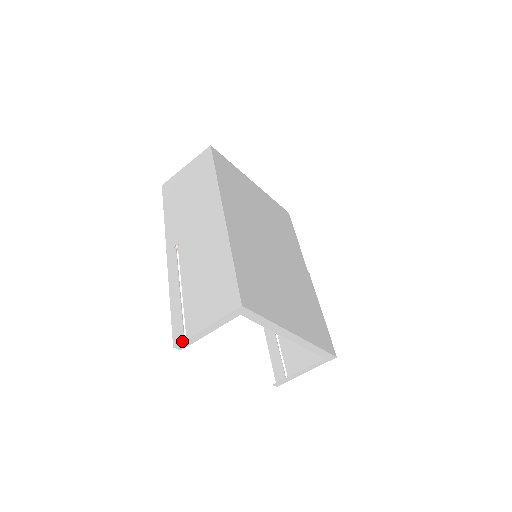
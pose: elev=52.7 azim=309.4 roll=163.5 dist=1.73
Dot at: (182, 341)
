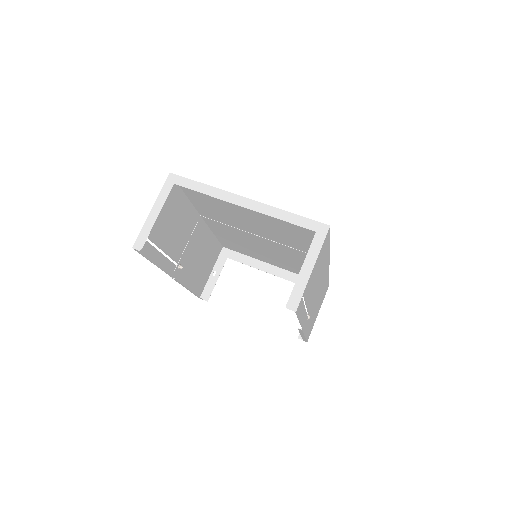
Dot at: (137, 237)
